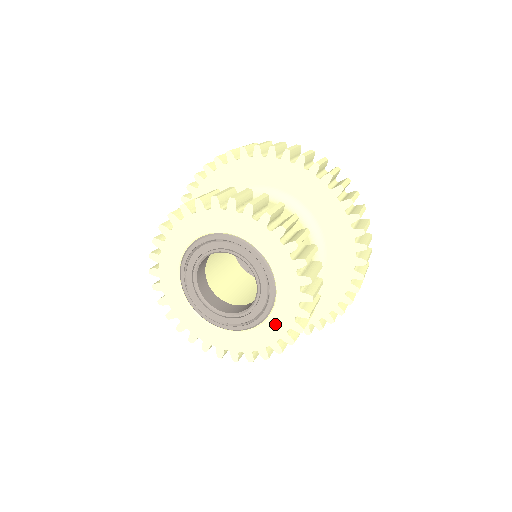
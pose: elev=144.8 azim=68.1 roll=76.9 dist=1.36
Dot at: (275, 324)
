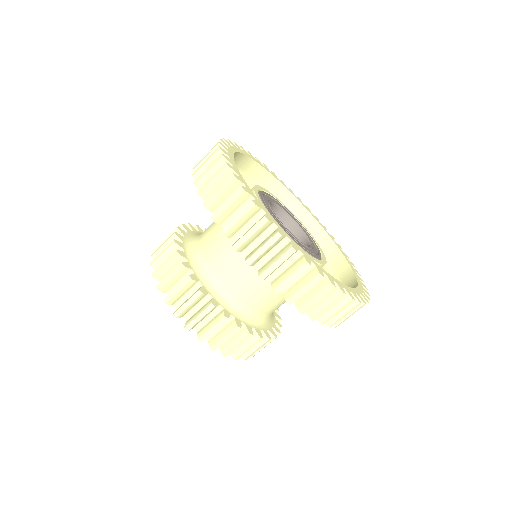
Dot at: occluded
